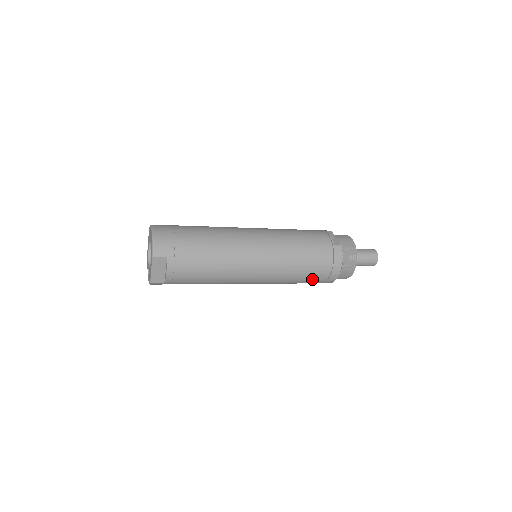
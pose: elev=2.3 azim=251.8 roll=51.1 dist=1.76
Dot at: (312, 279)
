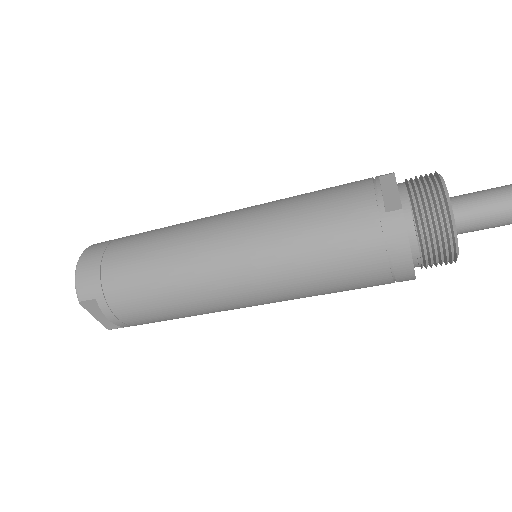
Dot at: (359, 285)
